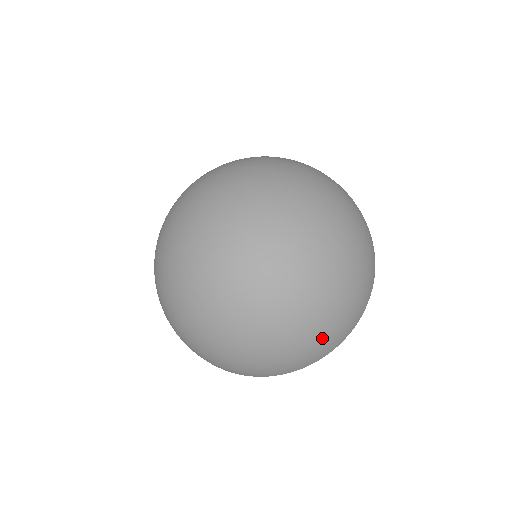
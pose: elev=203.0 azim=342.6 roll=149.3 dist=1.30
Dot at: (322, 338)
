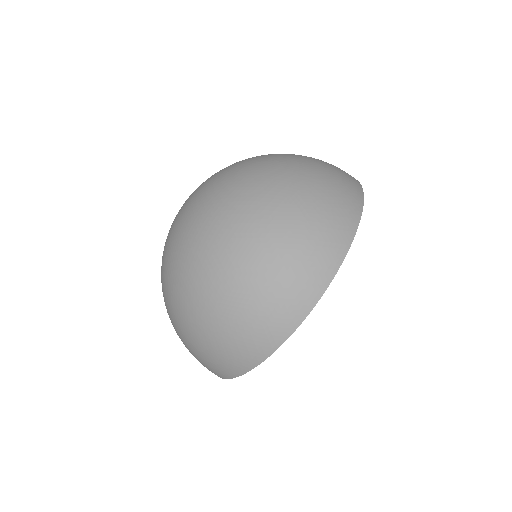
Dot at: (302, 237)
